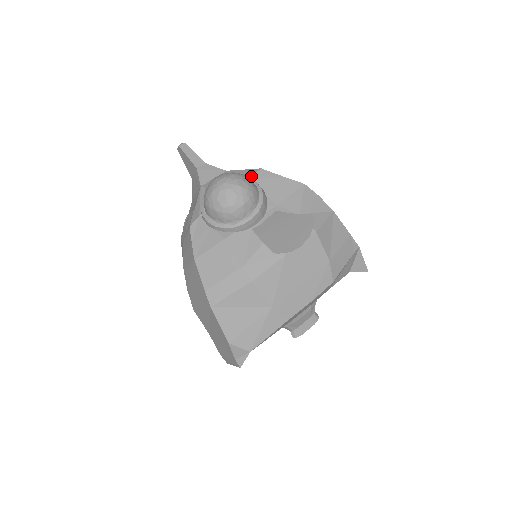
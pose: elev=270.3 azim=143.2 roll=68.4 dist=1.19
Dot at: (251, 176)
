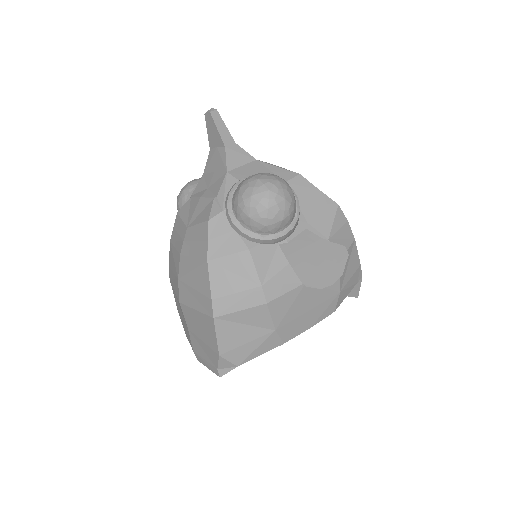
Dot at: (288, 180)
